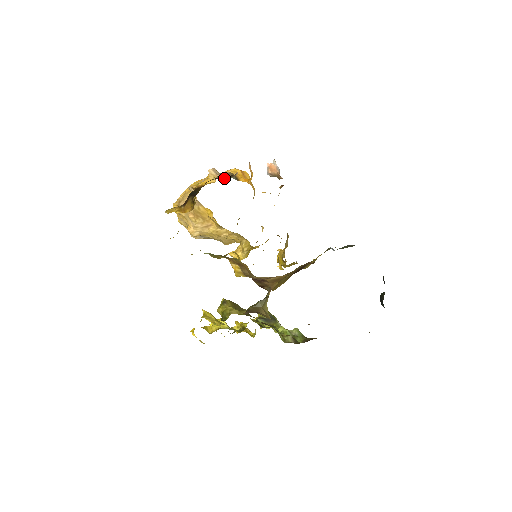
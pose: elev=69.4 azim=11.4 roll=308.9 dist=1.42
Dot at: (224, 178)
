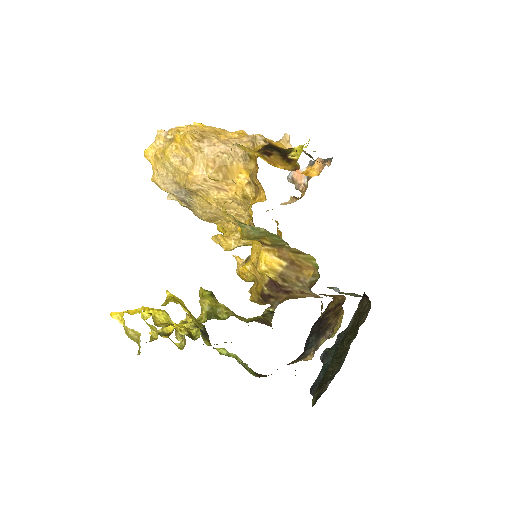
Dot at: occluded
